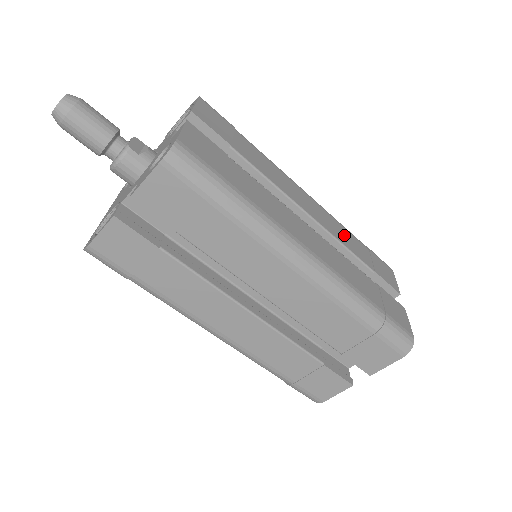
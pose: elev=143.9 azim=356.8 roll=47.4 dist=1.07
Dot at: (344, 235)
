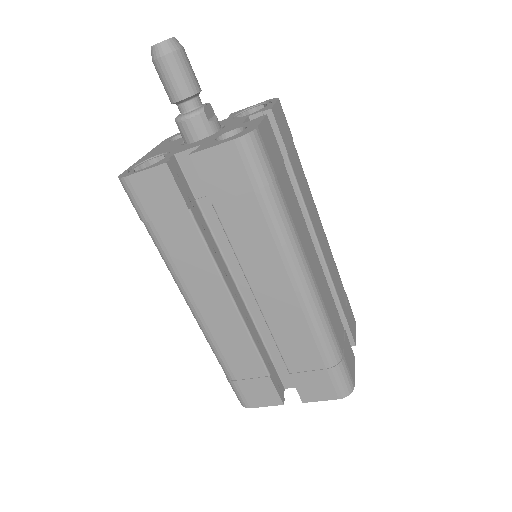
Dot at: (335, 274)
